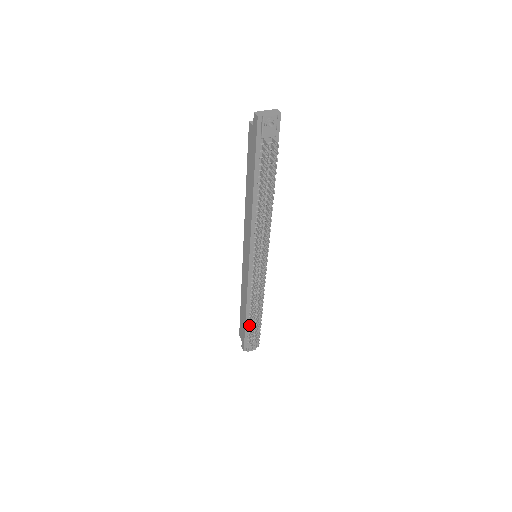
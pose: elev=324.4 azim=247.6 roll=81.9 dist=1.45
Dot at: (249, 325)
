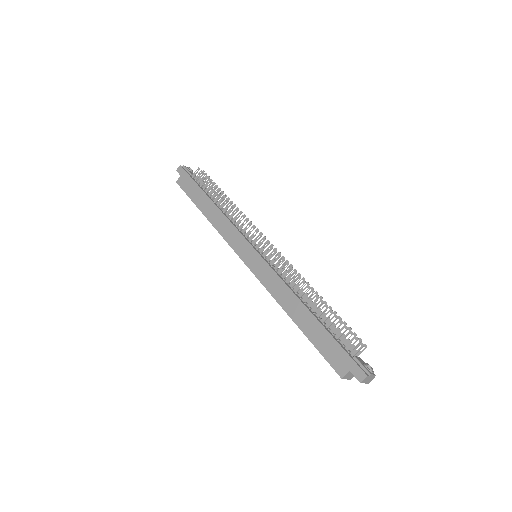
Dot at: (327, 329)
